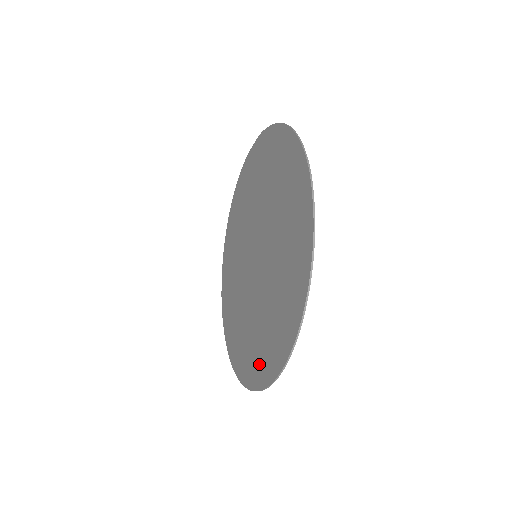
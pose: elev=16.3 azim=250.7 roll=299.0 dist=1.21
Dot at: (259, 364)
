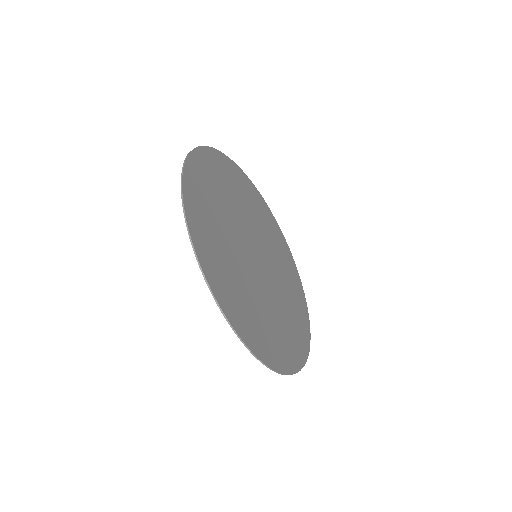
Dot at: (231, 304)
